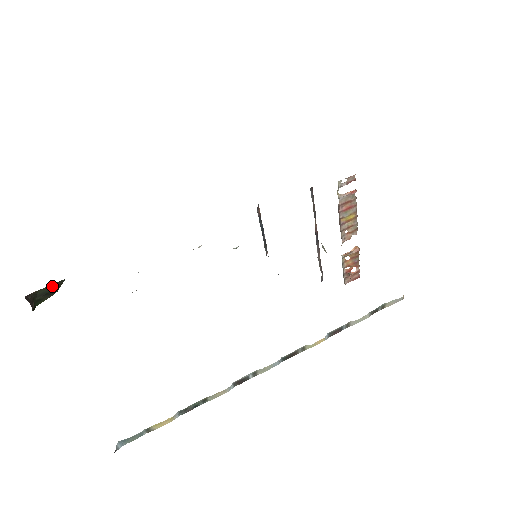
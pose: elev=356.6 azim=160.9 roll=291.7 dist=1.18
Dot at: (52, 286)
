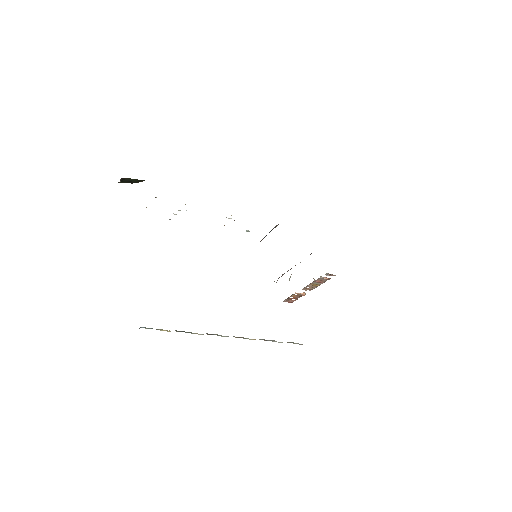
Dot at: (137, 180)
